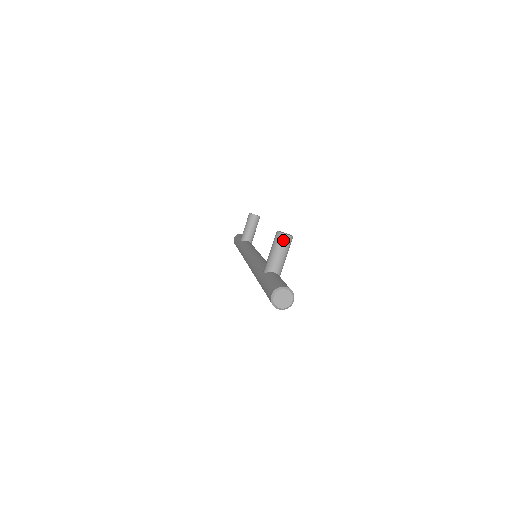
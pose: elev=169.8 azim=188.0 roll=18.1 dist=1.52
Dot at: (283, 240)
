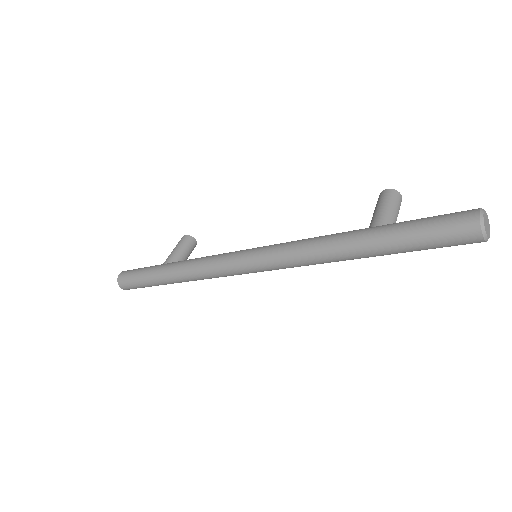
Dot at: (399, 199)
